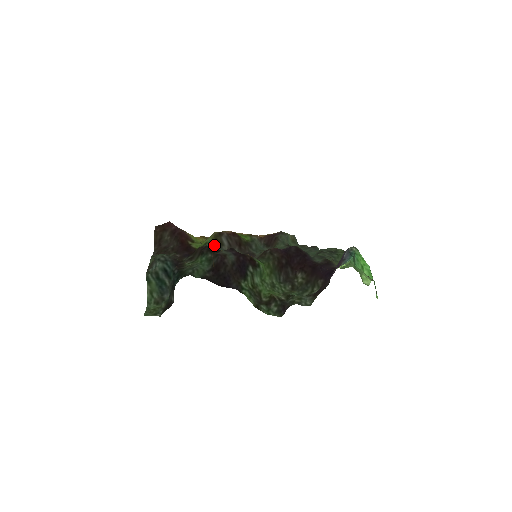
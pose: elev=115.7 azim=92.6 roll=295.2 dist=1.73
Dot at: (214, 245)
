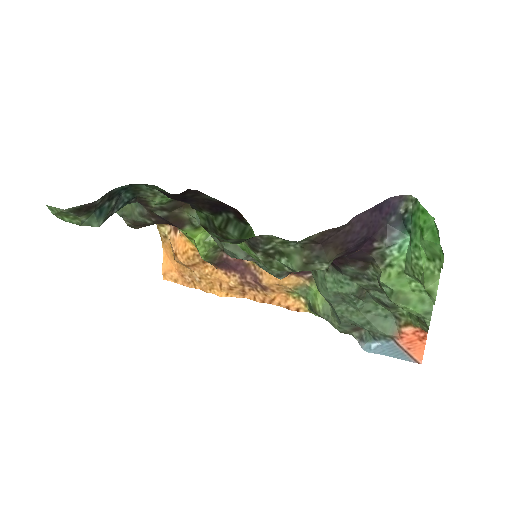
Dot at: occluded
